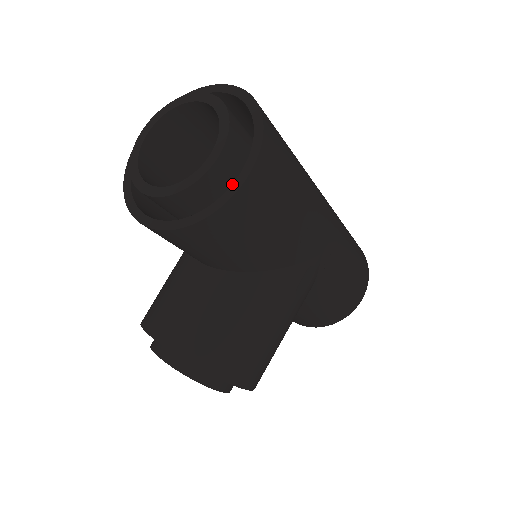
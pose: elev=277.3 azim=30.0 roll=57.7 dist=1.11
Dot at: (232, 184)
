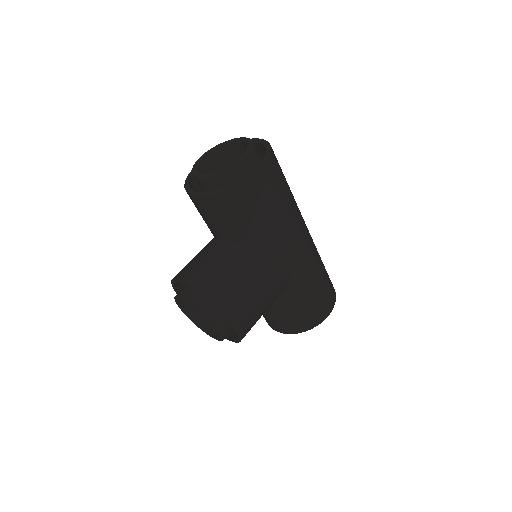
Dot at: (250, 173)
